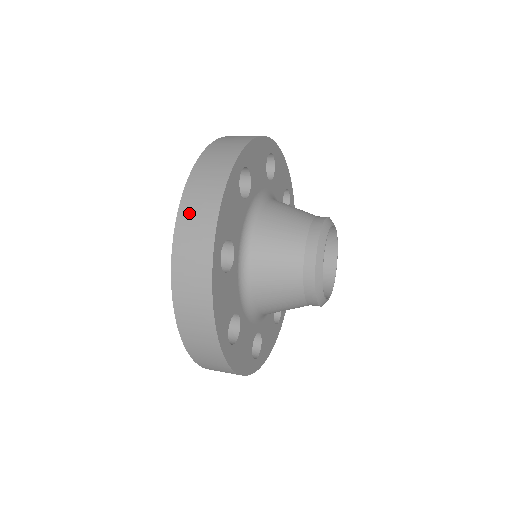
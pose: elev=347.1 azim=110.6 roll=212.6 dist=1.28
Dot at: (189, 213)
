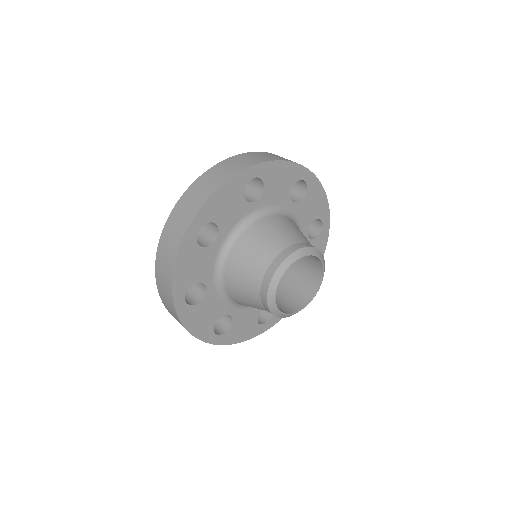
Dot at: (193, 191)
